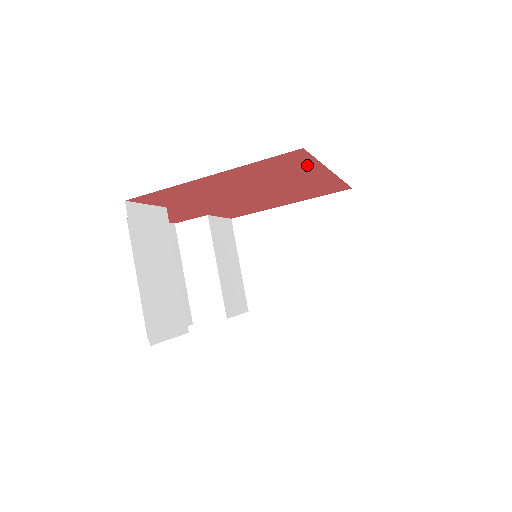
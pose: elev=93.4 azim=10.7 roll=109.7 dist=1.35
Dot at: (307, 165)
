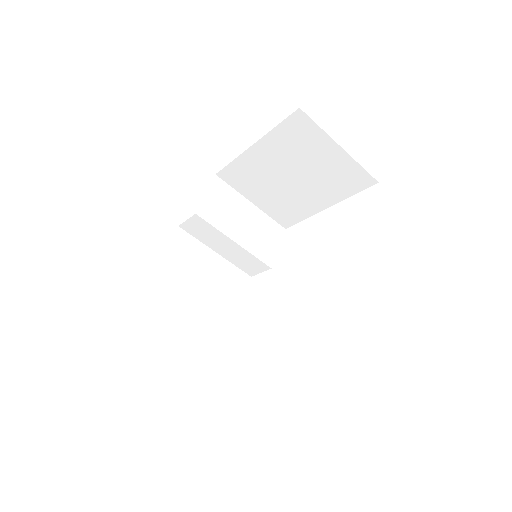
Dot at: occluded
